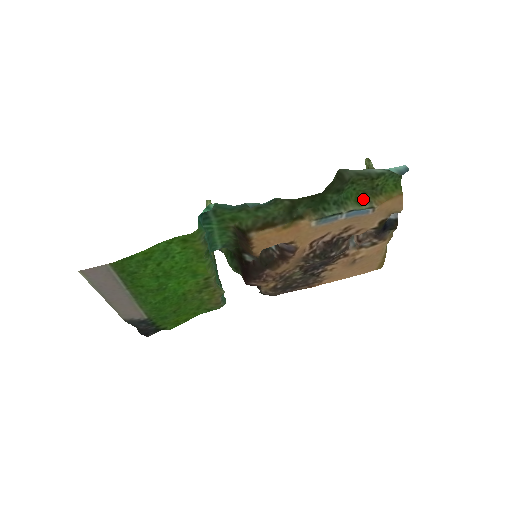
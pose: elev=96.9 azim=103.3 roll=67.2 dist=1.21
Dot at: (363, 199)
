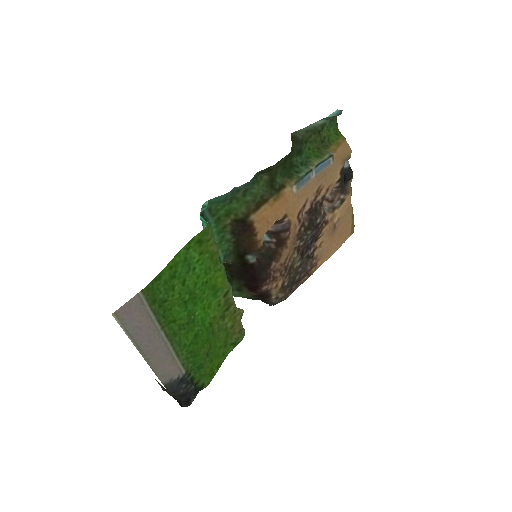
Dot at: (320, 153)
